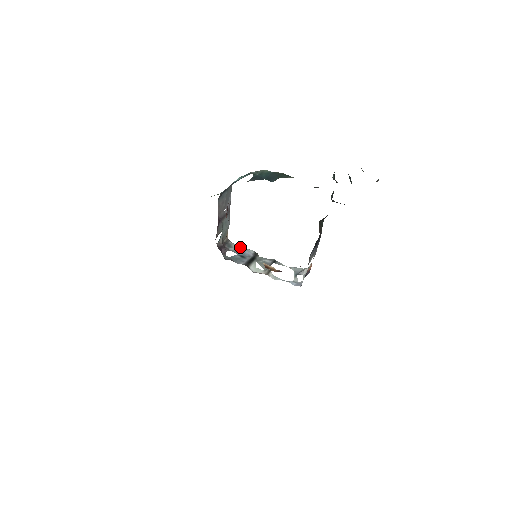
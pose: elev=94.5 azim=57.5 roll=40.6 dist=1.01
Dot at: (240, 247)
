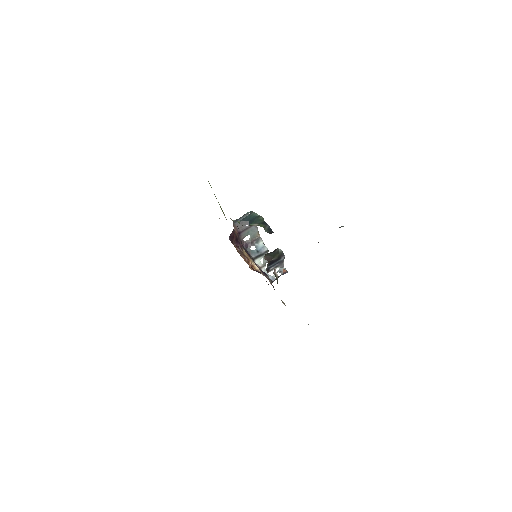
Dot at: (262, 244)
